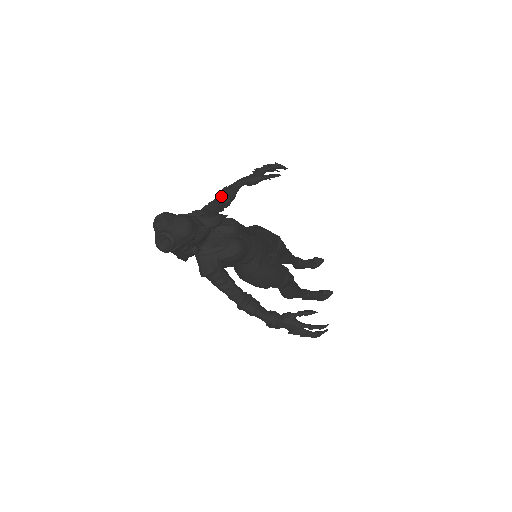
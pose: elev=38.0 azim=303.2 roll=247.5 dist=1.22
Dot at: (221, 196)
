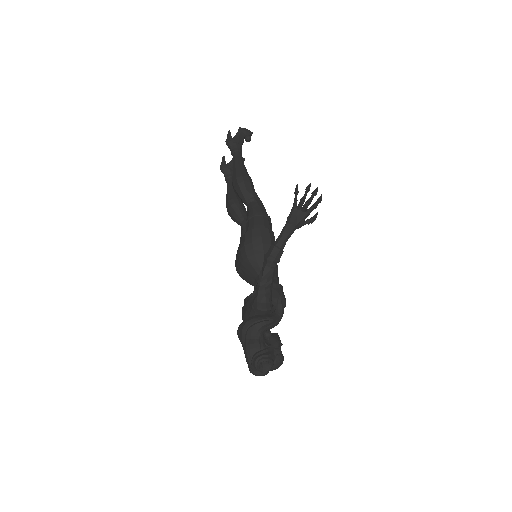
Dot at: occluded
